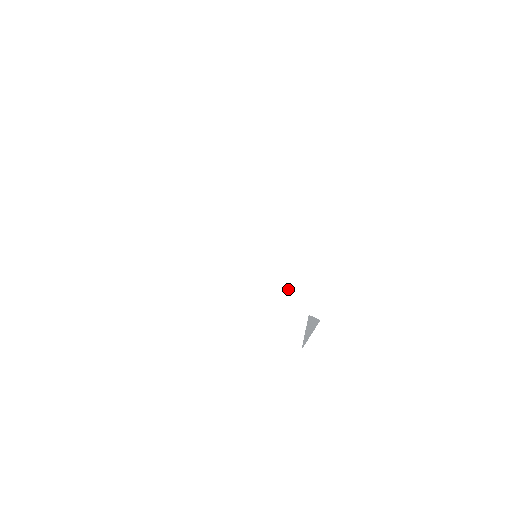
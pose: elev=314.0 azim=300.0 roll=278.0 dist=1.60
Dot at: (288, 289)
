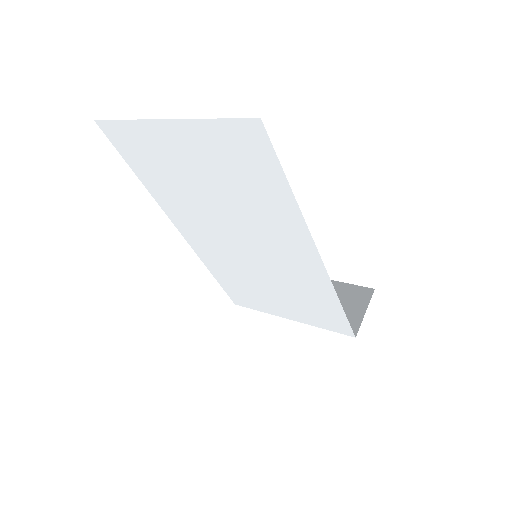
Dot at: (305, 284)
